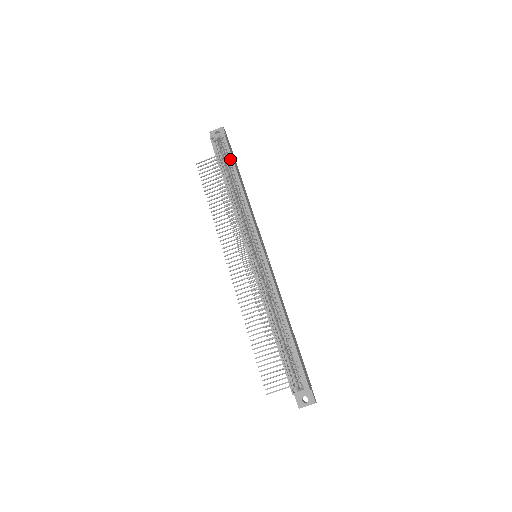
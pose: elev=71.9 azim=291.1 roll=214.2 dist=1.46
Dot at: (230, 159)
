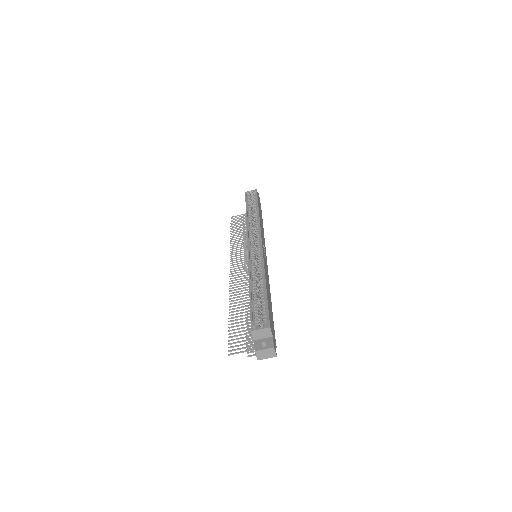
Dot at: (256, 201)
